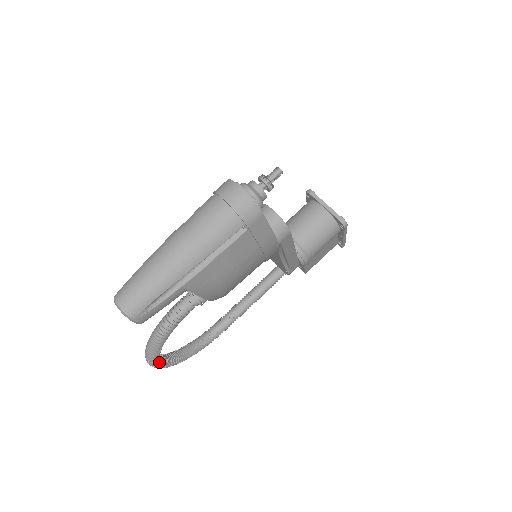
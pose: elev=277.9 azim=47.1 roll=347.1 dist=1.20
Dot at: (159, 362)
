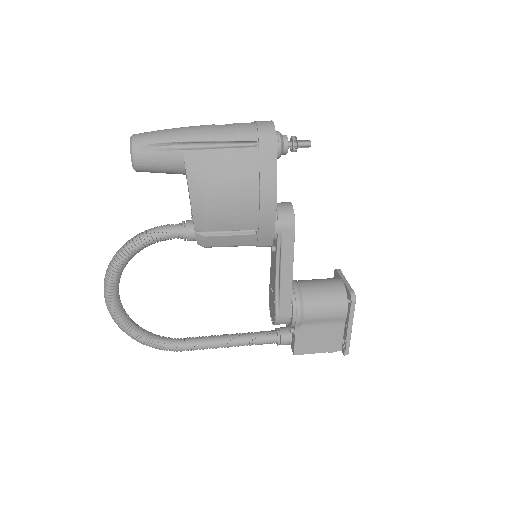
Dot at: (113, 286)
